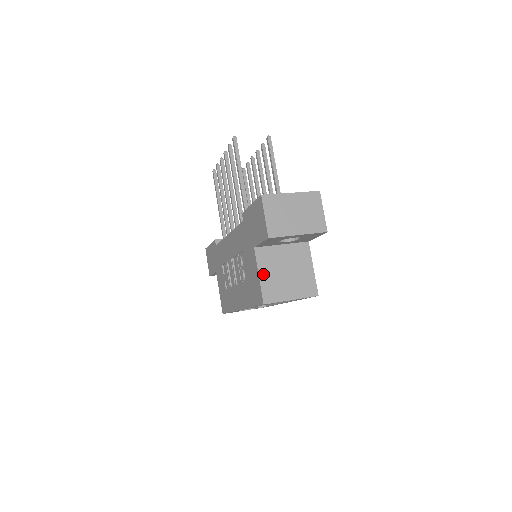
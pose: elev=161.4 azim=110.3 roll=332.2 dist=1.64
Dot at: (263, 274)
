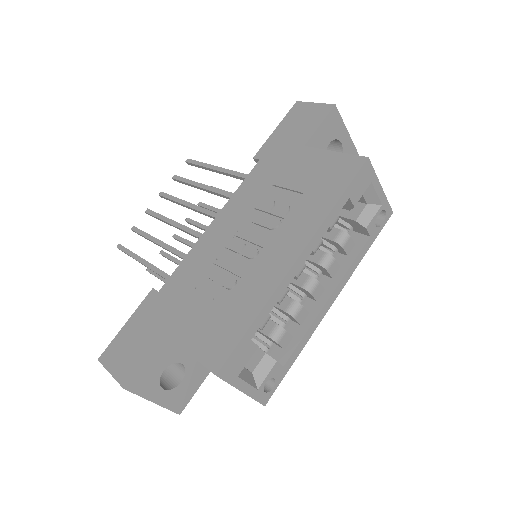
Dot at: occluded
